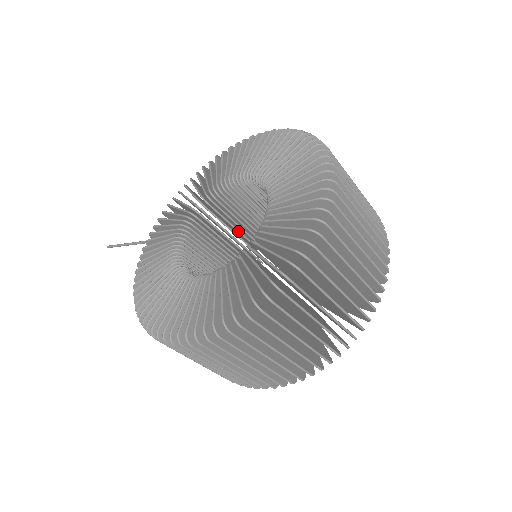
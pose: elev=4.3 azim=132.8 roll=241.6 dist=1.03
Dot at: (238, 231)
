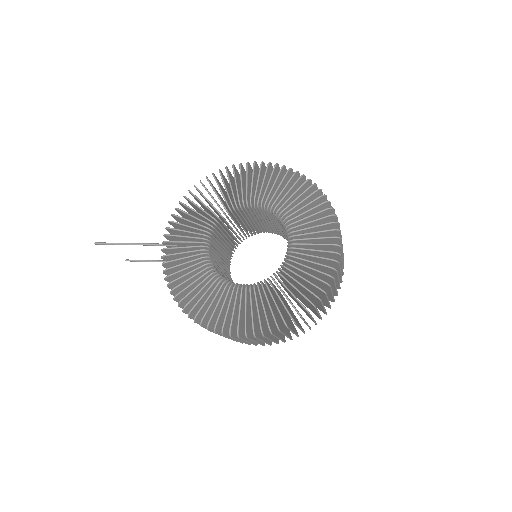
Dot at: (231, 233)
